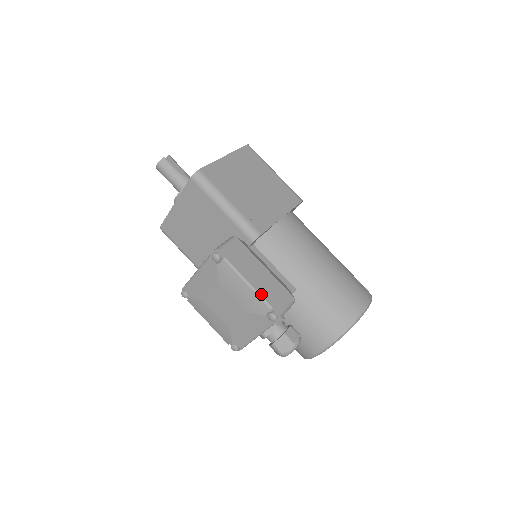
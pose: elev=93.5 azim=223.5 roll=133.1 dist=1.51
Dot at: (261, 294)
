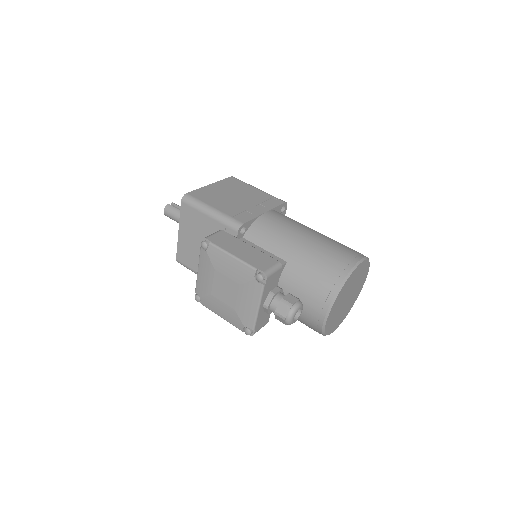
Dot at: (245, 261)
